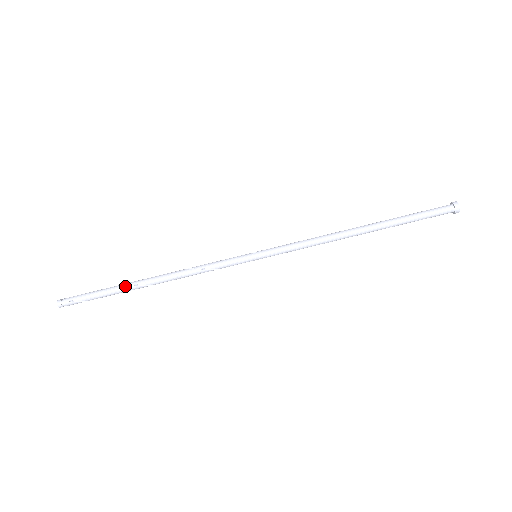
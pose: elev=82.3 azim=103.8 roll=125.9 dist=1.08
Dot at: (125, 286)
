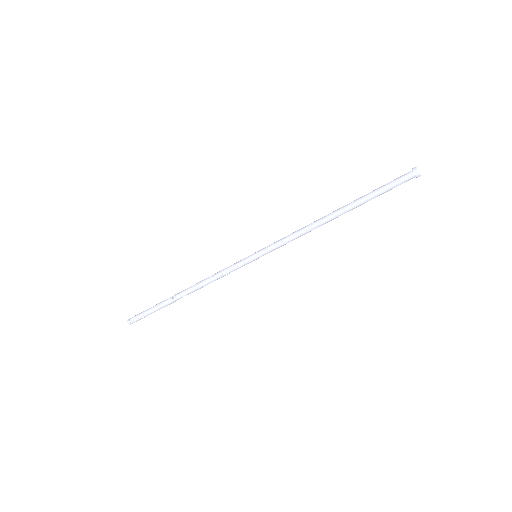
Dot at: (168, 300)
